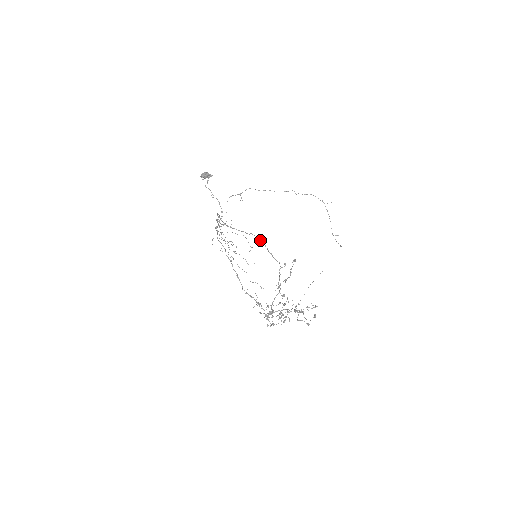
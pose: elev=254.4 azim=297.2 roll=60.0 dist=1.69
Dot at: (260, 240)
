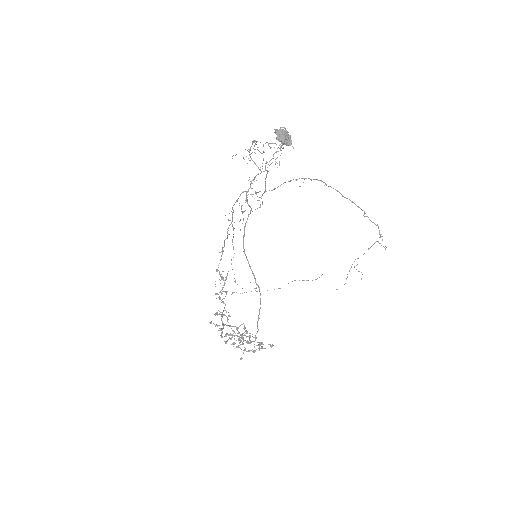
Dot at: occluded
